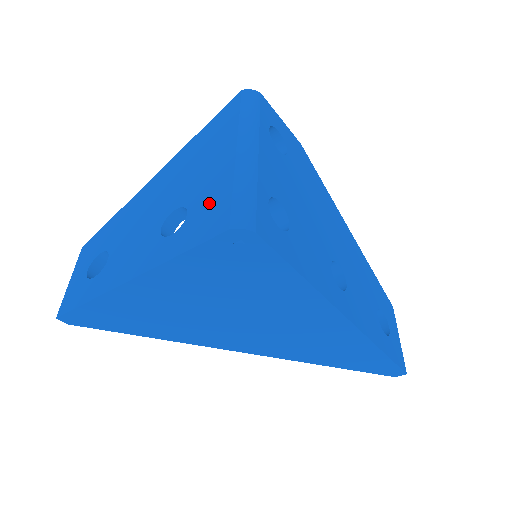
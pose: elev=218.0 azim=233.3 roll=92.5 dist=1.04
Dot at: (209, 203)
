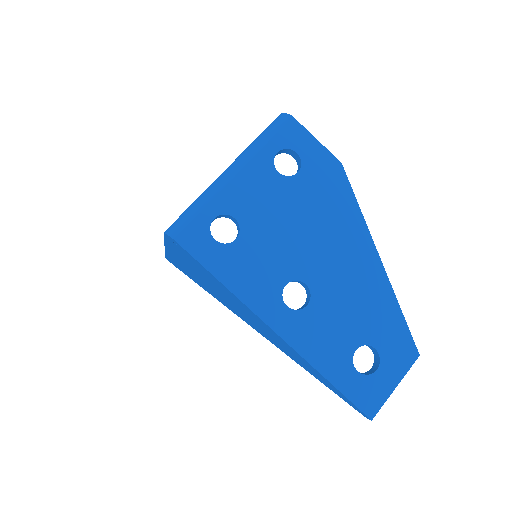
Dot at: occluded
